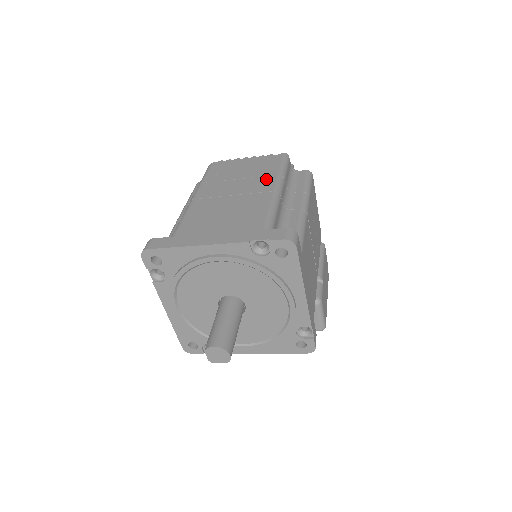
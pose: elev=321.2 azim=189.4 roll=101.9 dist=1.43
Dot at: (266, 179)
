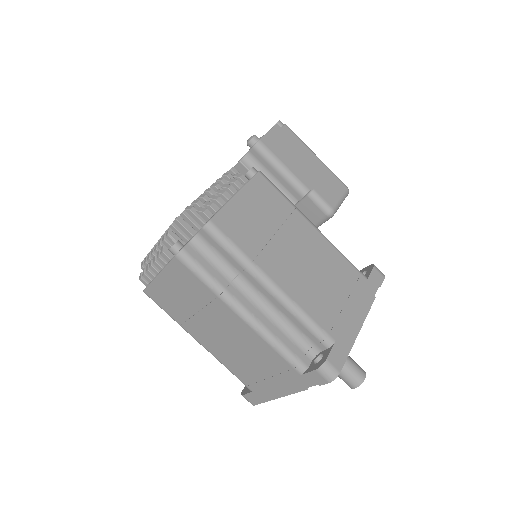
Dot at: (218, 307)
